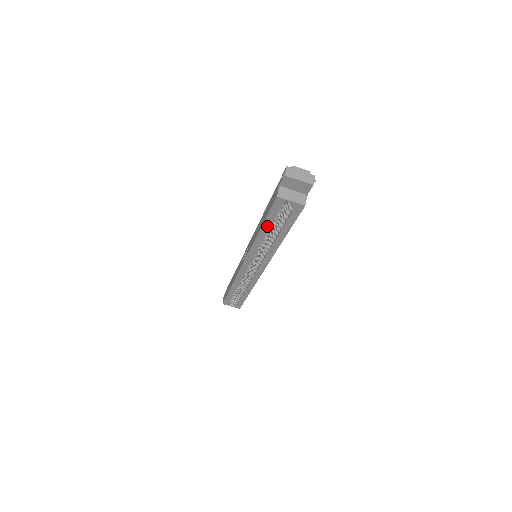
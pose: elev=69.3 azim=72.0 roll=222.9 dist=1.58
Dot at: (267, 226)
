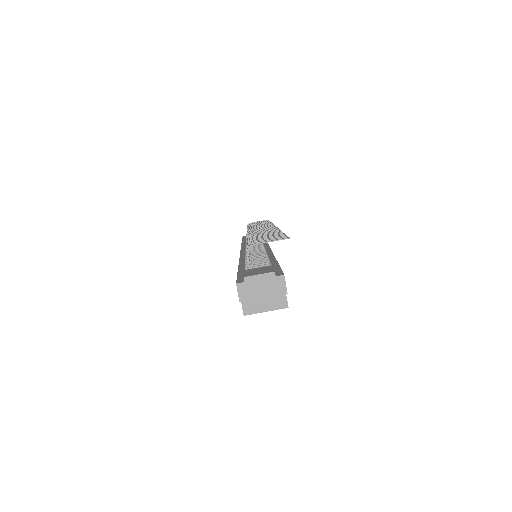
Dot at: occluded
